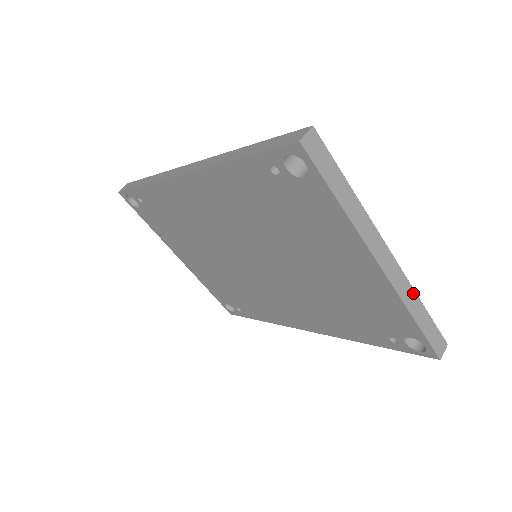
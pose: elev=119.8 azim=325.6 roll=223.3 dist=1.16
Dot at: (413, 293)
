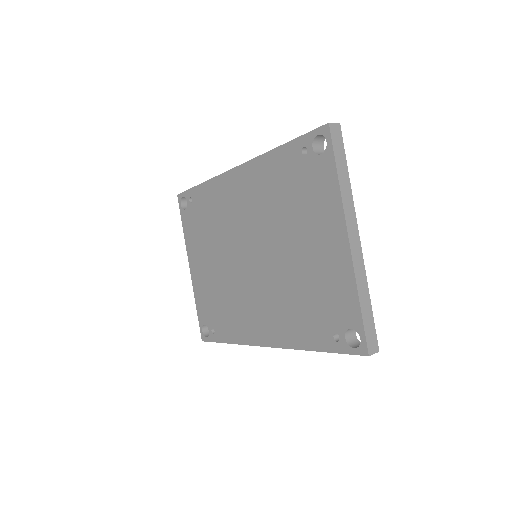
Dot at: (365, 282)
